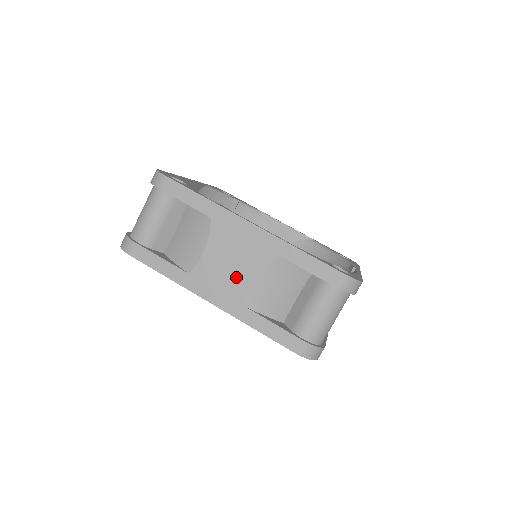
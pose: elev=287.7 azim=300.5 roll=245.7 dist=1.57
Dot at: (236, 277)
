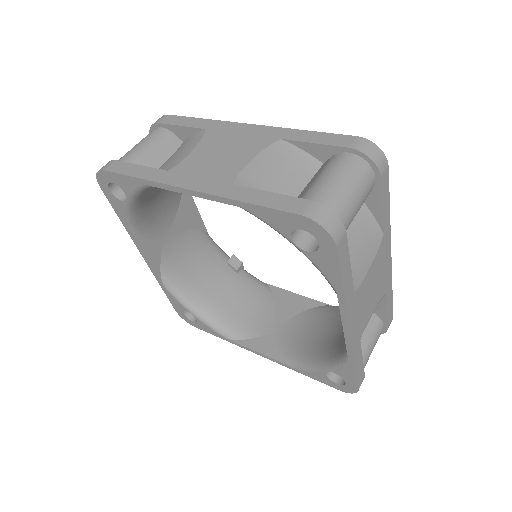
Dot at: (226, 163)
